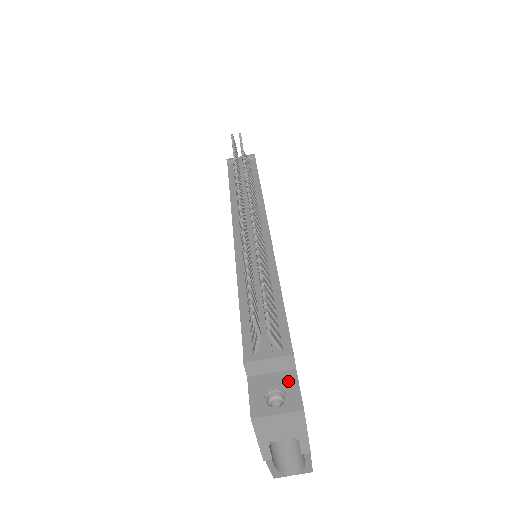
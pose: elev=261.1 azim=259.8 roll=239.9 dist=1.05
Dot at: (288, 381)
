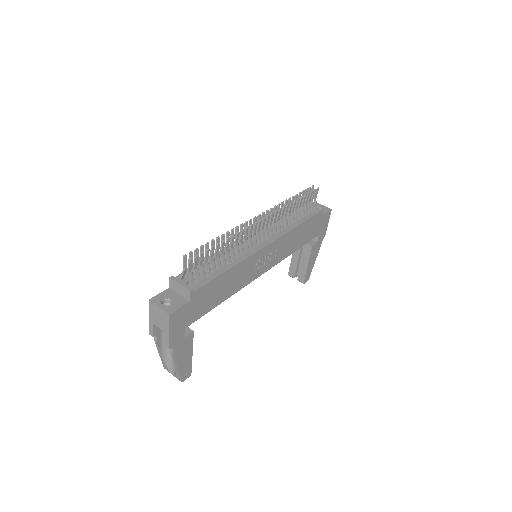
Dot at: (180, 302)
